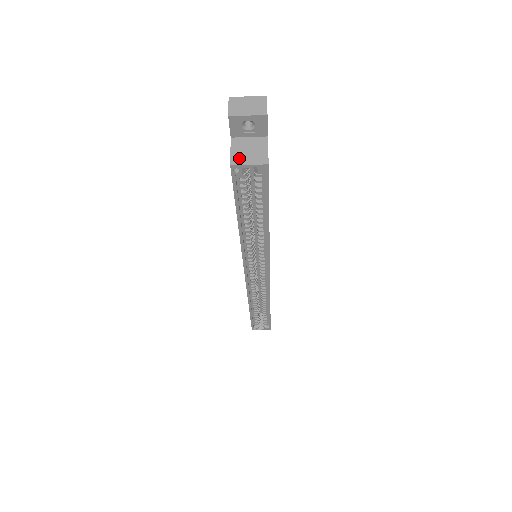
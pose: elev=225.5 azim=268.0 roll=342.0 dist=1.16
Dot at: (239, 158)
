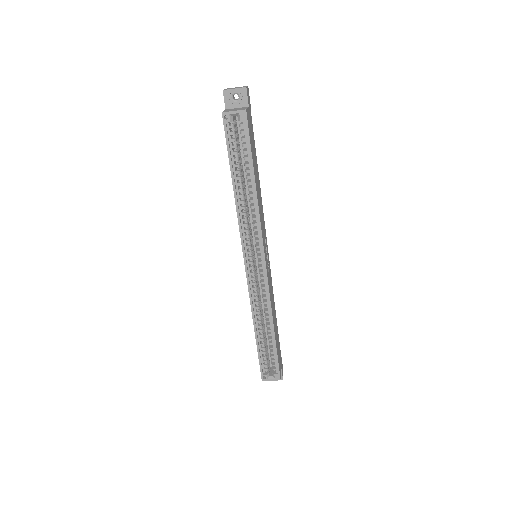
Dot at: (228, 111)
